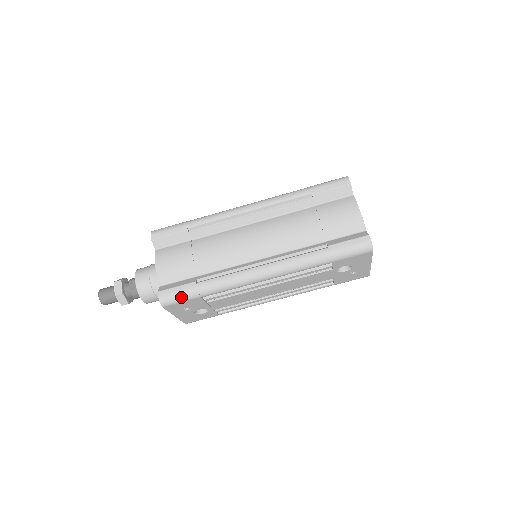
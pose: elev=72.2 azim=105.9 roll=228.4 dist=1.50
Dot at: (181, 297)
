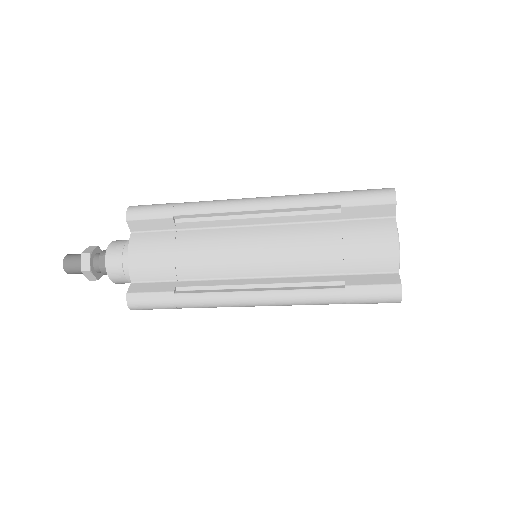
Dot at: (154, 306)
